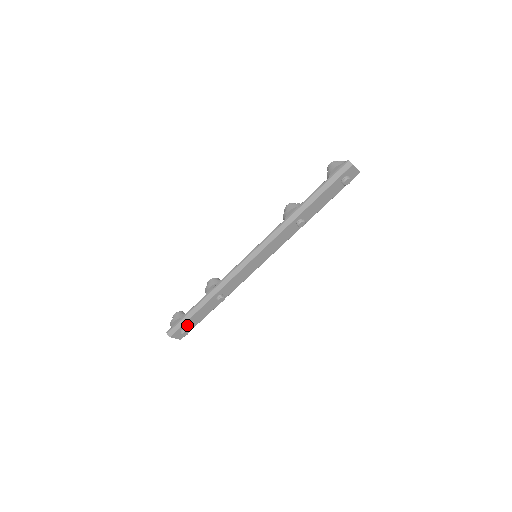
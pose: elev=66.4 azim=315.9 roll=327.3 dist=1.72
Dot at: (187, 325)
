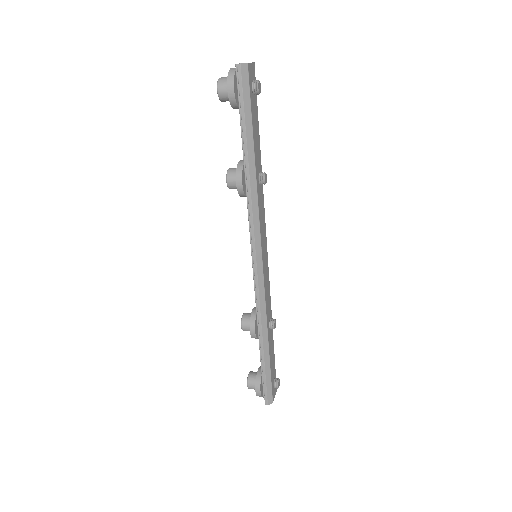
Dot at: (272, 377)
